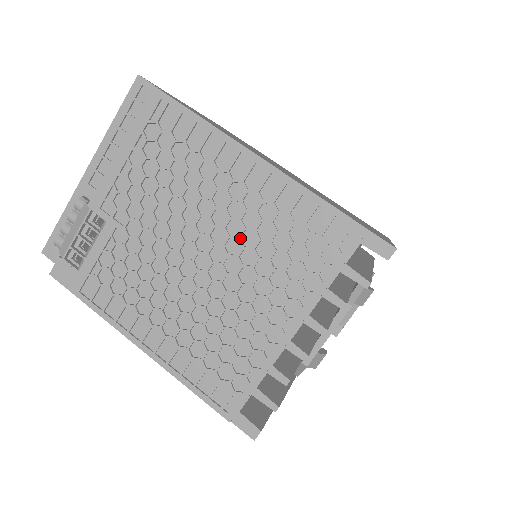
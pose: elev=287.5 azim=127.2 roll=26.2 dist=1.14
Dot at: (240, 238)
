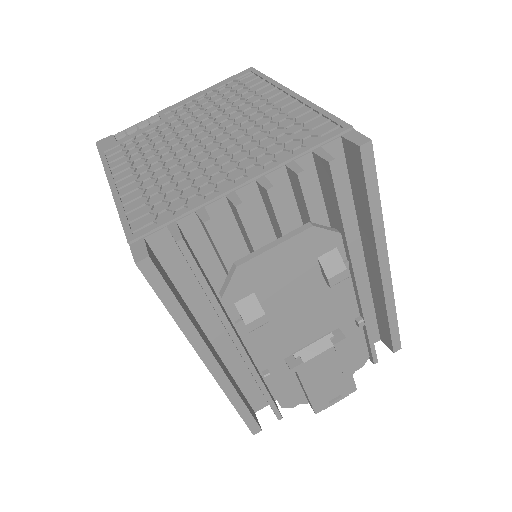
Dot at: (246, 129)
